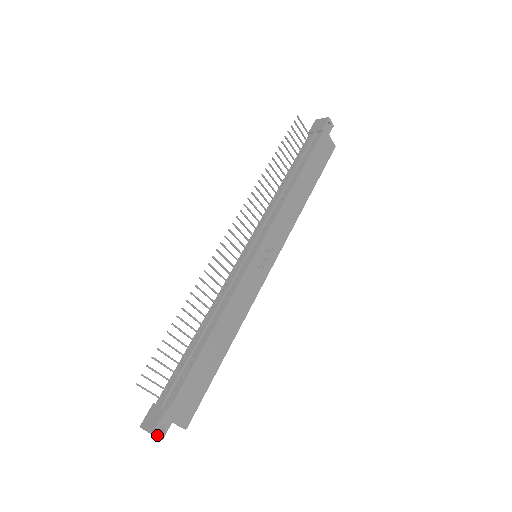
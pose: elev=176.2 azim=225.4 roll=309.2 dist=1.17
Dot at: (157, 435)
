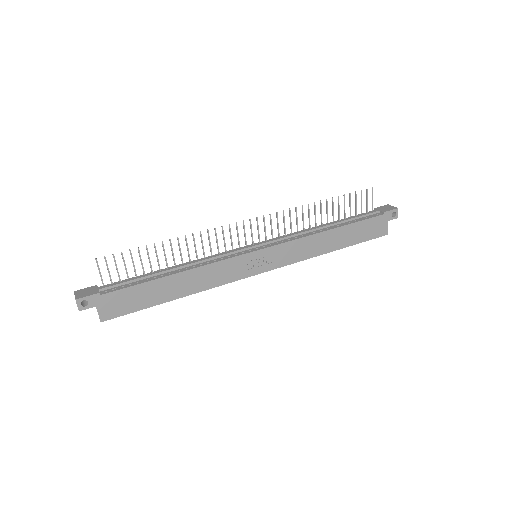
Dot at: (78, 304)
